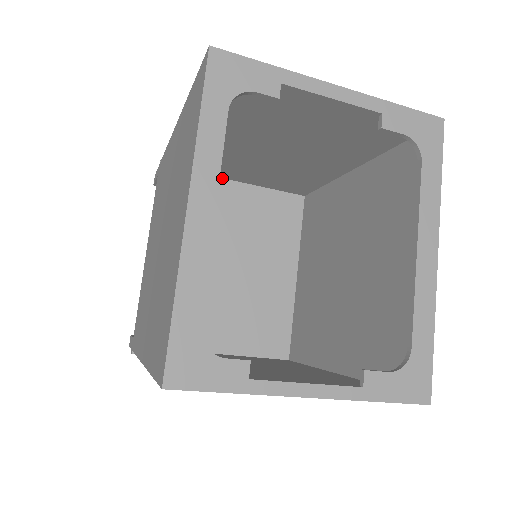
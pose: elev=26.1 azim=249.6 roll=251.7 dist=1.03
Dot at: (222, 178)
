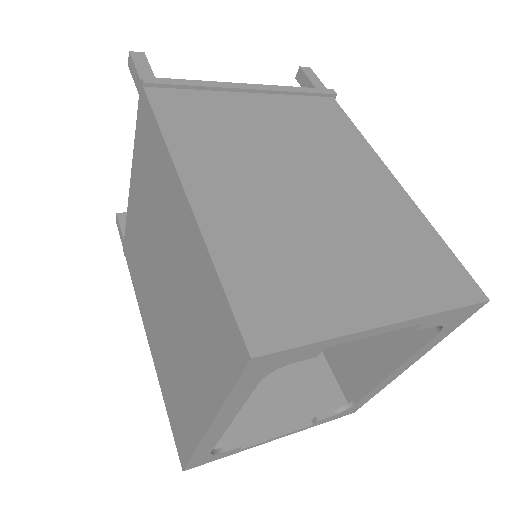
Dot at: occluded
